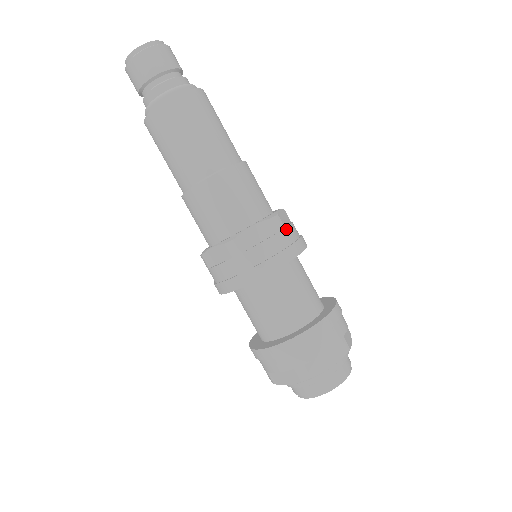
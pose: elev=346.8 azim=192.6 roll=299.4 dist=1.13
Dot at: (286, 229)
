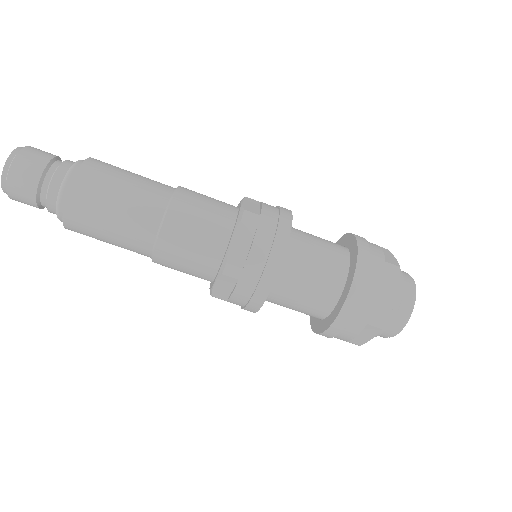
Dot at: occluded
